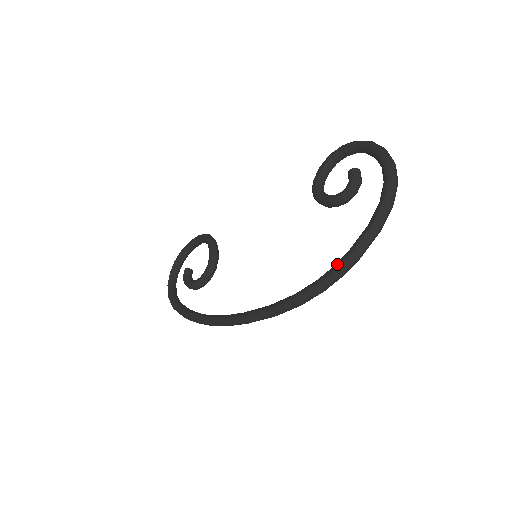
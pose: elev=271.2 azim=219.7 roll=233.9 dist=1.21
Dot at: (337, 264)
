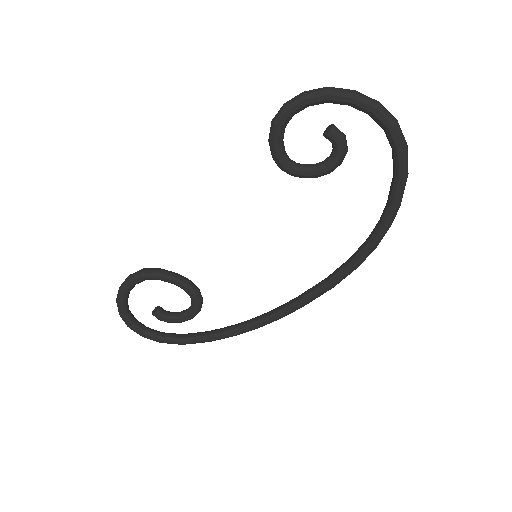
Dot at: (387, 222)
